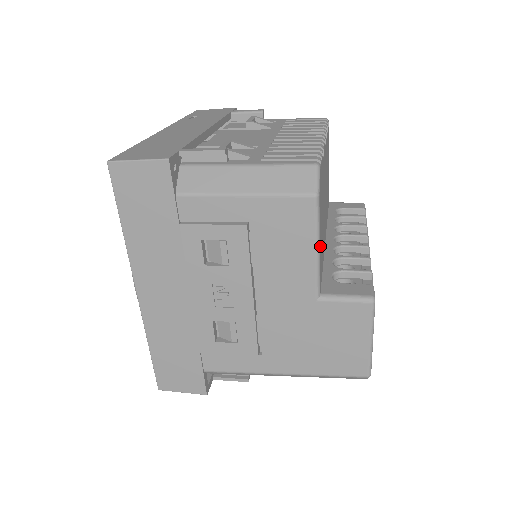
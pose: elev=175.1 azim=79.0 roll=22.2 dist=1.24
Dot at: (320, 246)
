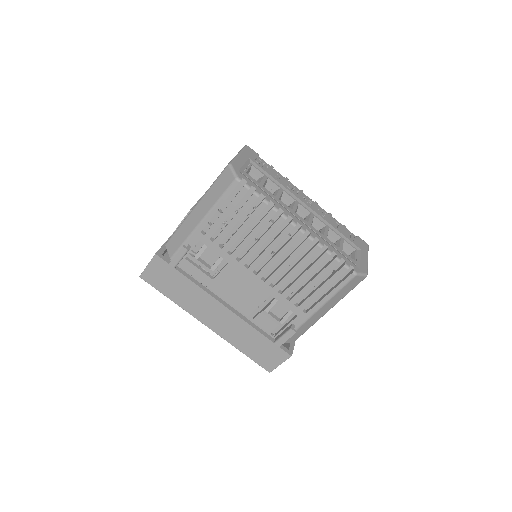
Dot at: occluded
